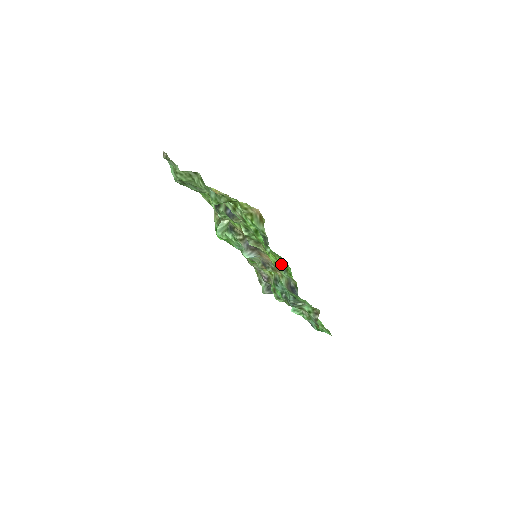
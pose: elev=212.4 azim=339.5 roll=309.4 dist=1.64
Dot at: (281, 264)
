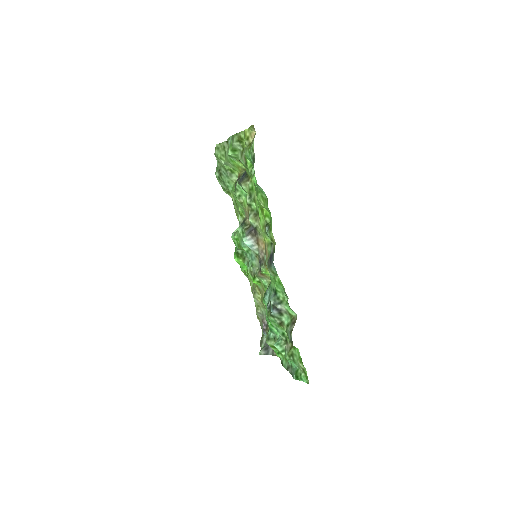
Dot at: (267, 223)
